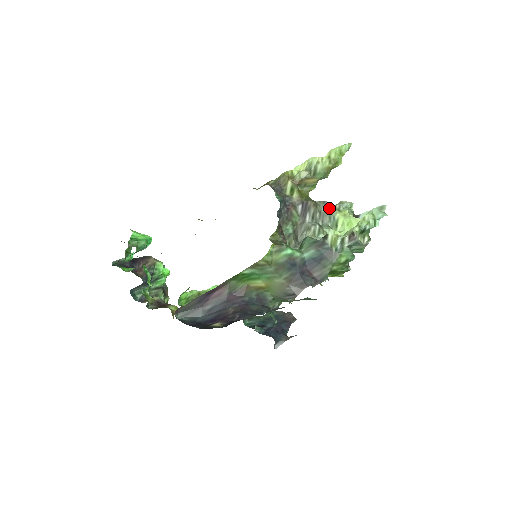
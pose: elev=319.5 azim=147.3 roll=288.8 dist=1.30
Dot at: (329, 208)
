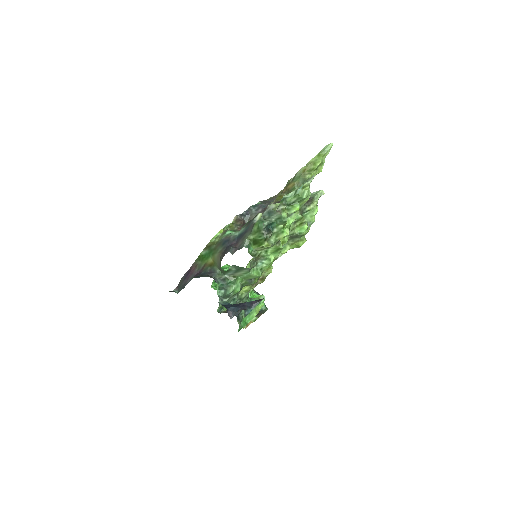
Dot at: occluded
